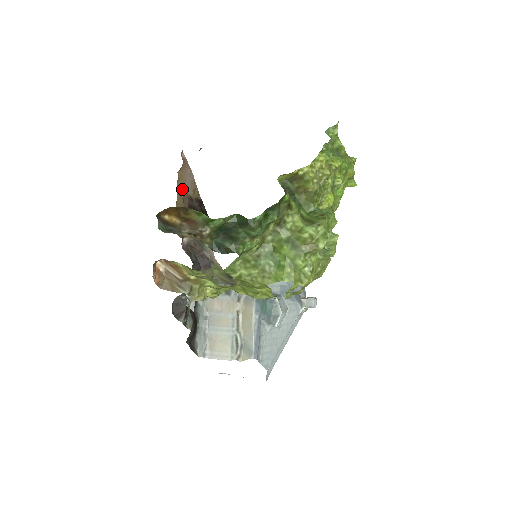
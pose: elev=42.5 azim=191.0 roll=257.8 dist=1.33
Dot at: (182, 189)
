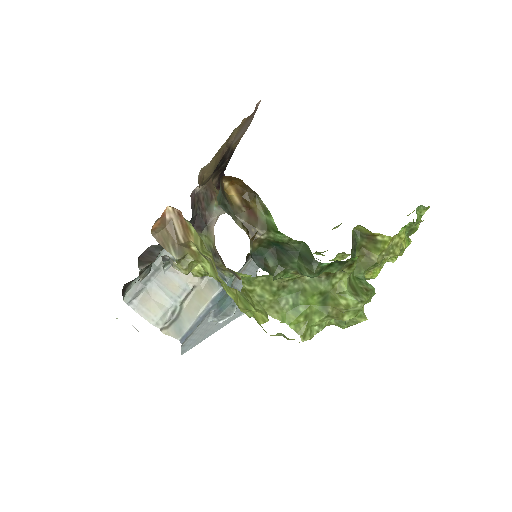
Dot at: (233, 137)
